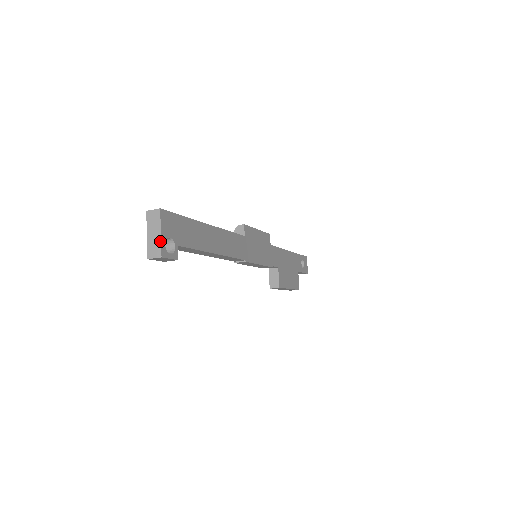
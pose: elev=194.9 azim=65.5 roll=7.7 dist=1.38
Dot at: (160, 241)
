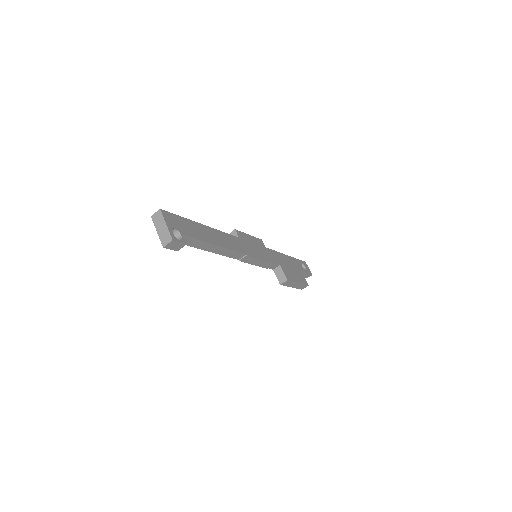
Dot at: (168, 230)
